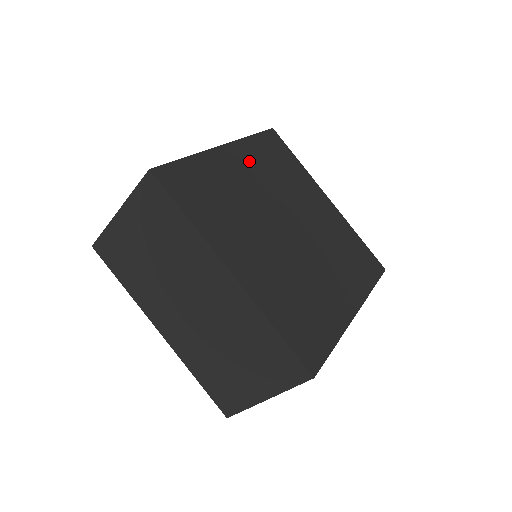
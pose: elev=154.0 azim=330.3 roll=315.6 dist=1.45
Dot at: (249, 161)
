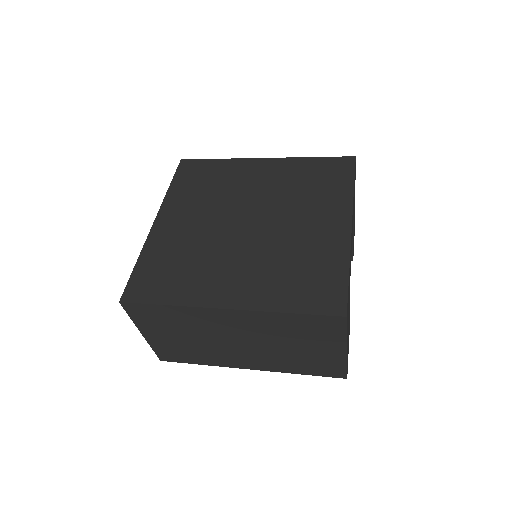
Dot at: (181, 209)
